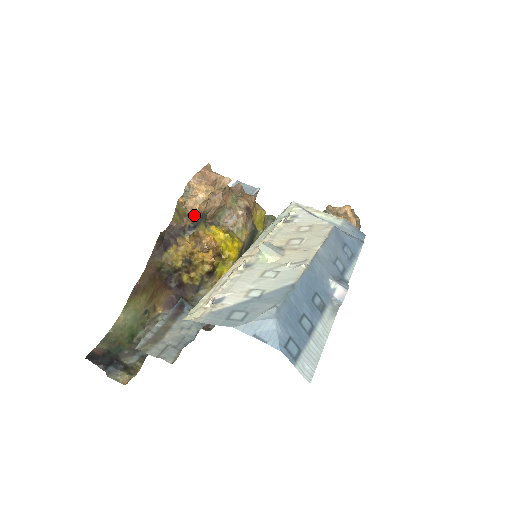
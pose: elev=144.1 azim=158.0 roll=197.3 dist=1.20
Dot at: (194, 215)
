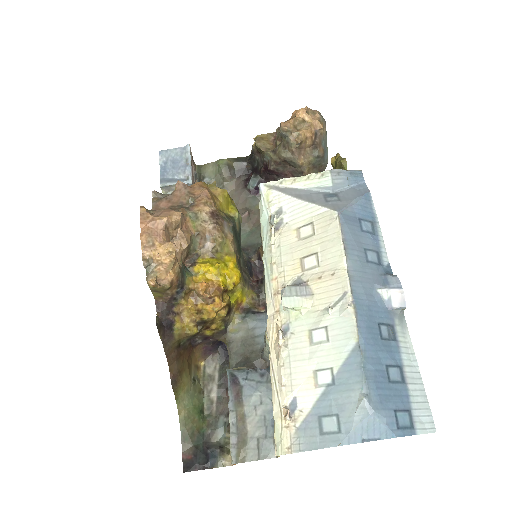
Dot at: (174, 282)
